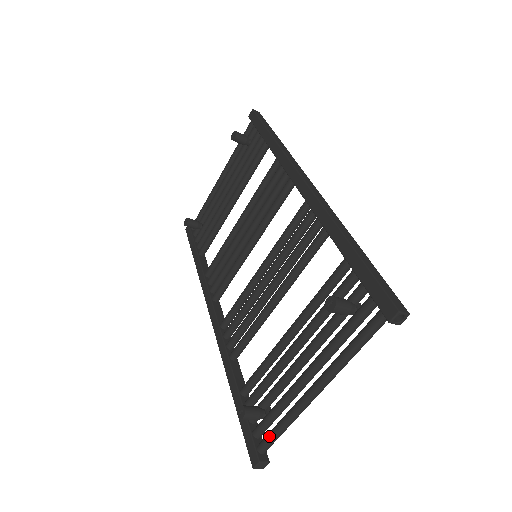
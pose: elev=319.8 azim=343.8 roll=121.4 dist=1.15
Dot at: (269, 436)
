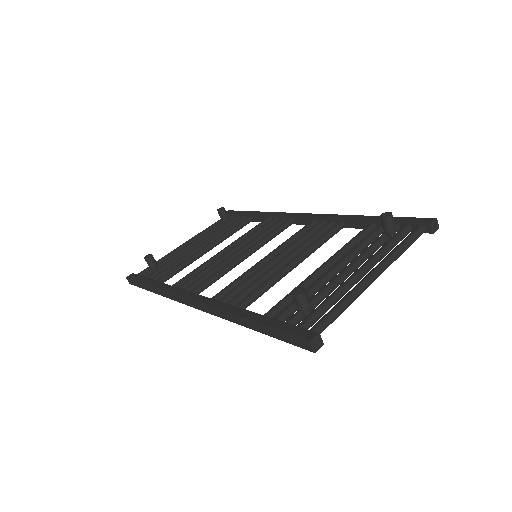
Dot at: (326, 315)
